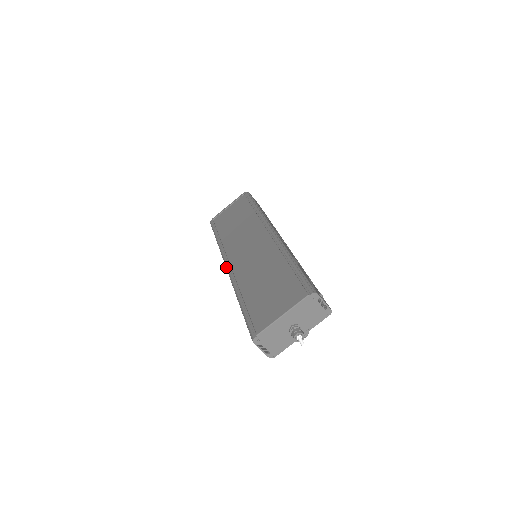
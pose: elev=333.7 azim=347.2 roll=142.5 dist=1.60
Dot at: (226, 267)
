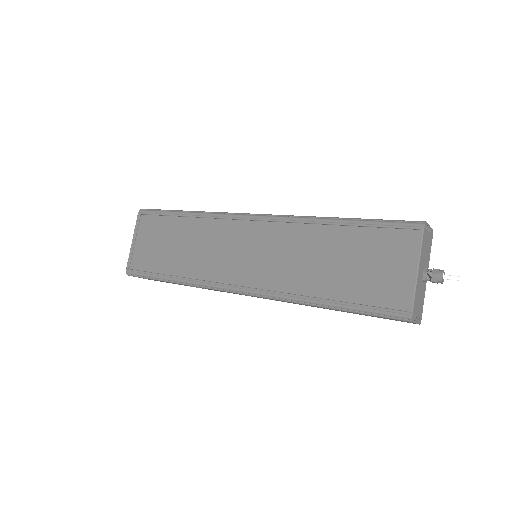
Dot at: (240, 293)
